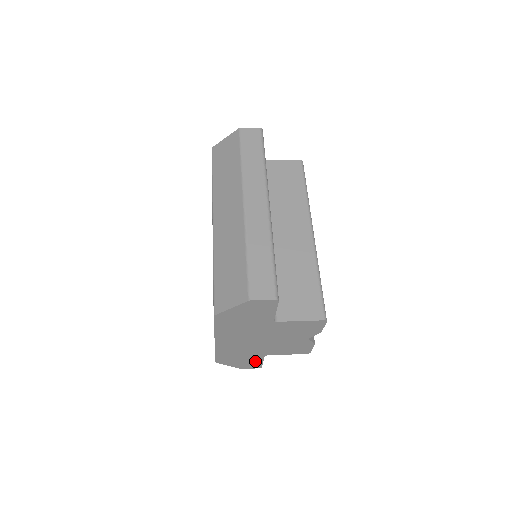
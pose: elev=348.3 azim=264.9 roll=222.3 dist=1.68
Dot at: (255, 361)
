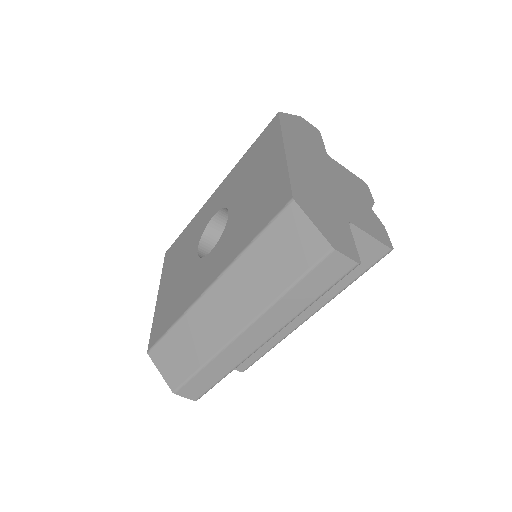
Dot at: (343, 232)
